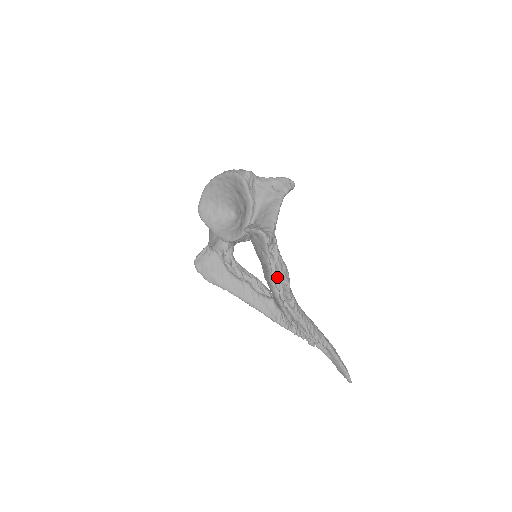
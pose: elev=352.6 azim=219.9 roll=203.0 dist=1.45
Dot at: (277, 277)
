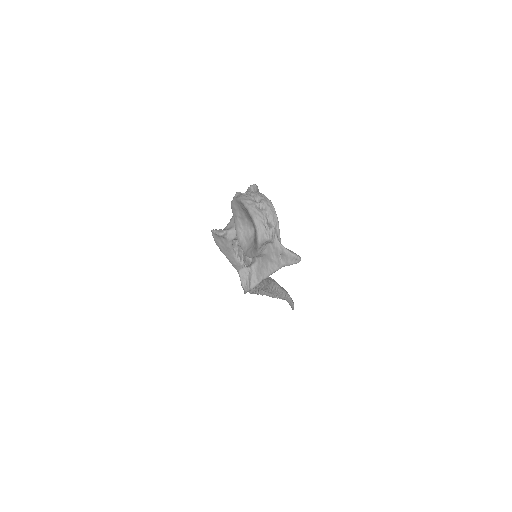
Dot at: (254, 288)
